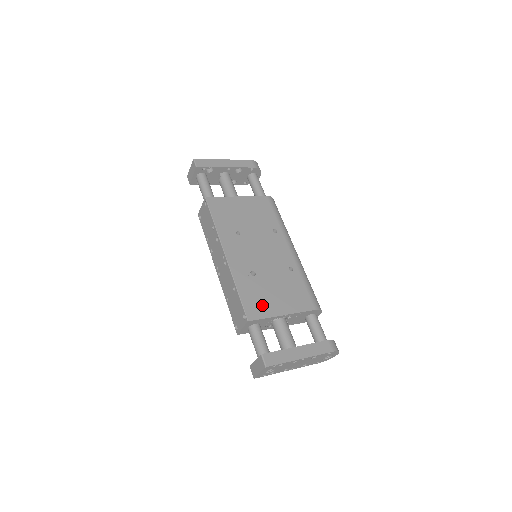
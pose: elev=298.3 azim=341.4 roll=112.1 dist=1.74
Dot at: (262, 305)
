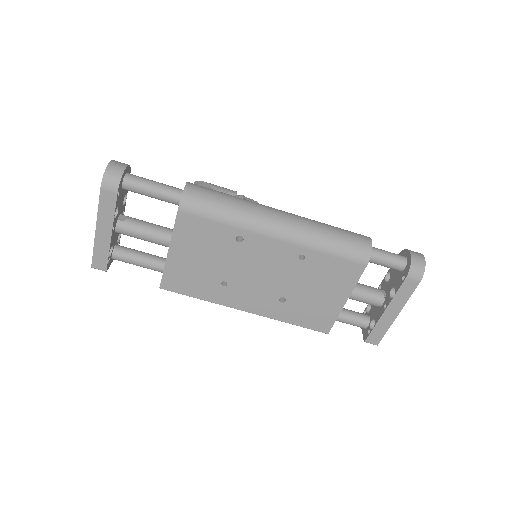
Dot at: (322, 314)
